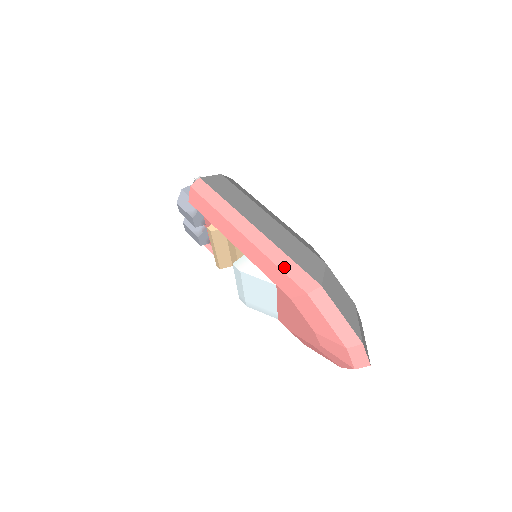
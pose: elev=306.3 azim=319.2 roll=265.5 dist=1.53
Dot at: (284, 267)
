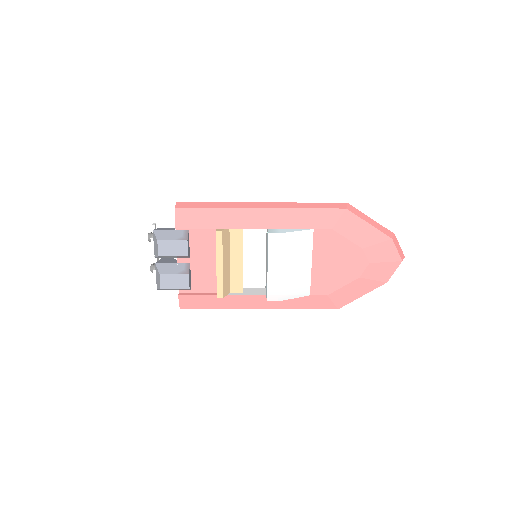
Dot at: (313, 207)
